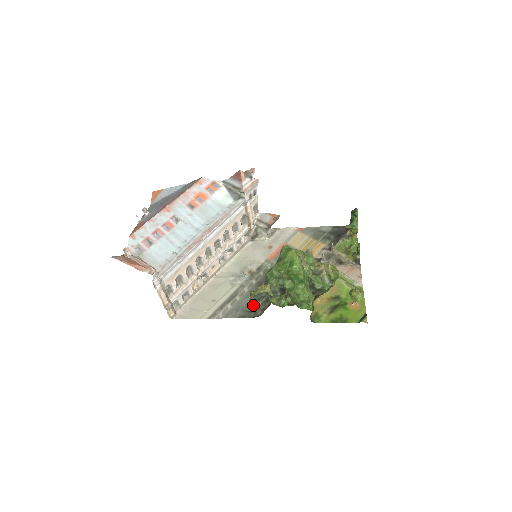
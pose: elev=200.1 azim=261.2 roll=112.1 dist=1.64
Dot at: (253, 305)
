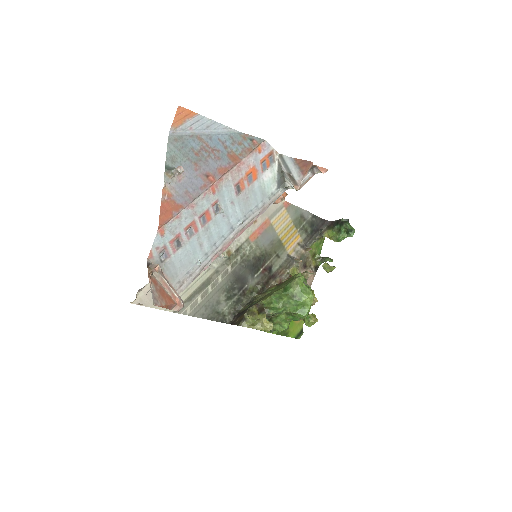
Dot at: (224, 304)
